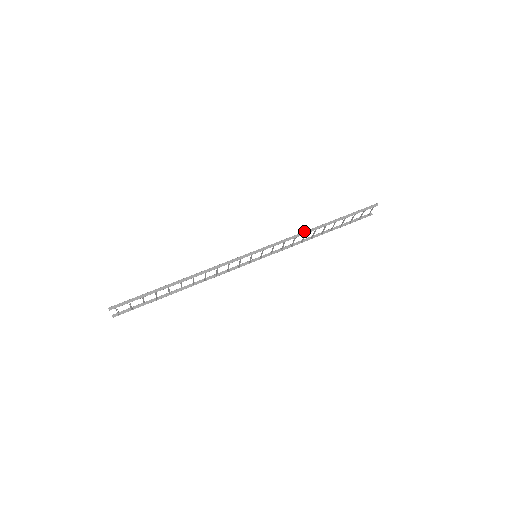
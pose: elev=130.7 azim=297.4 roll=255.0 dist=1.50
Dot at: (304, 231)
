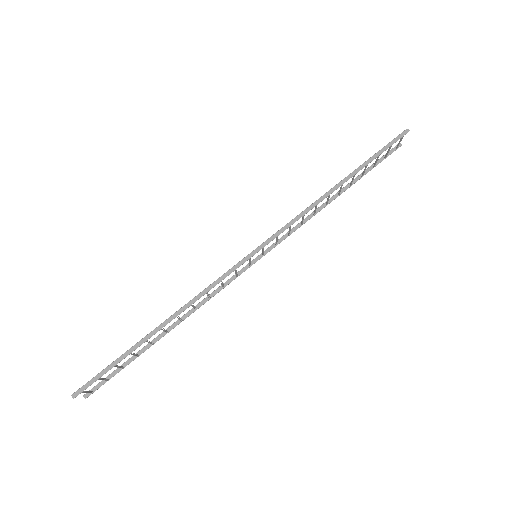
Dot at: occluded
